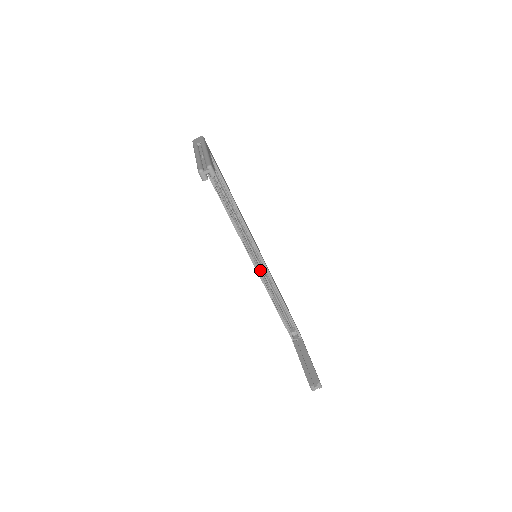
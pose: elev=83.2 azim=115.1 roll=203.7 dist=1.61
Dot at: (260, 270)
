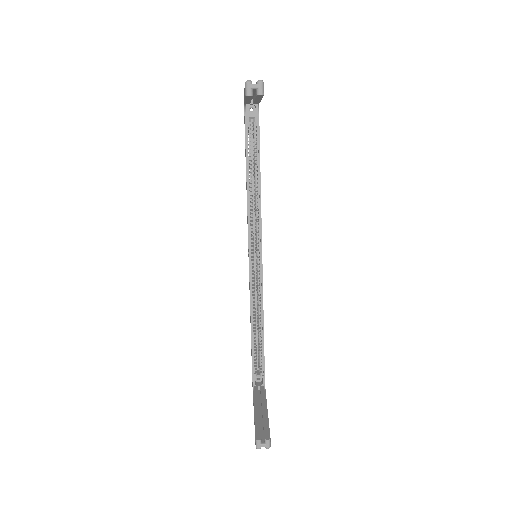
Dot at: (253, 275)
